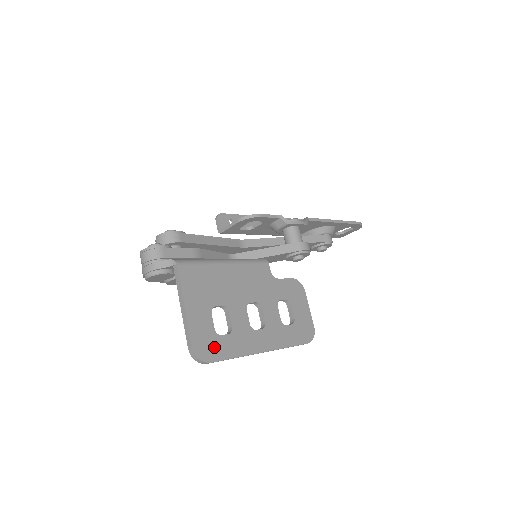
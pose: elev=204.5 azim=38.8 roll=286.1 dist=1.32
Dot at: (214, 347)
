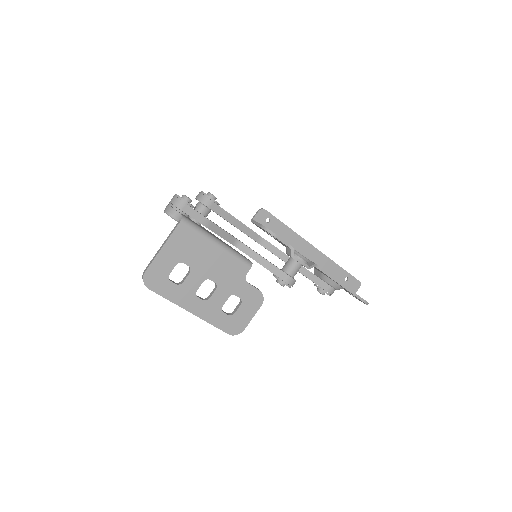
Dot at: (159, 283)
